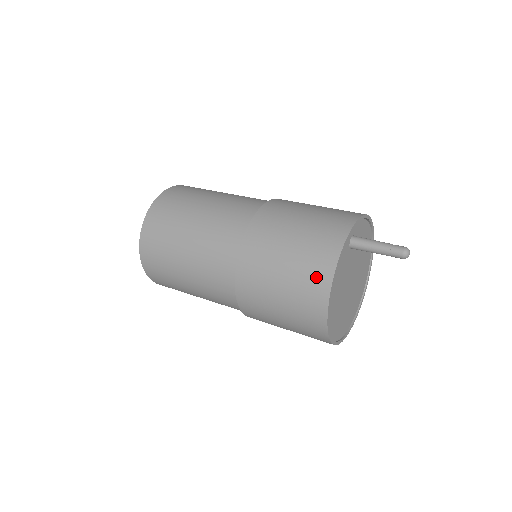
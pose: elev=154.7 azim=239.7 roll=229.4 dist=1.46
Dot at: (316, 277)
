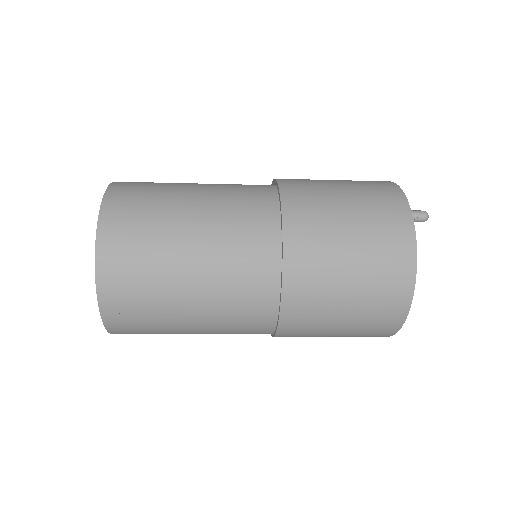
Dot at: (375, 181)
